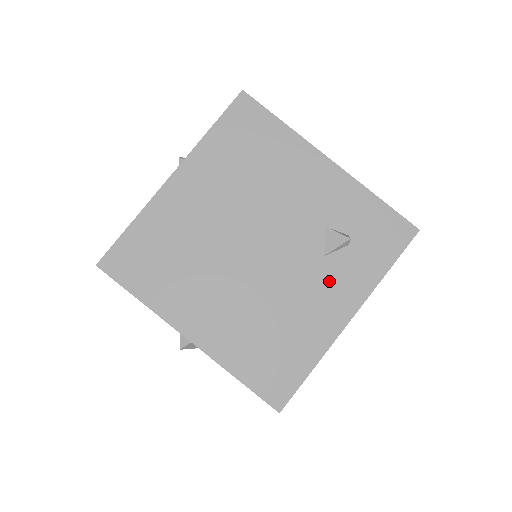
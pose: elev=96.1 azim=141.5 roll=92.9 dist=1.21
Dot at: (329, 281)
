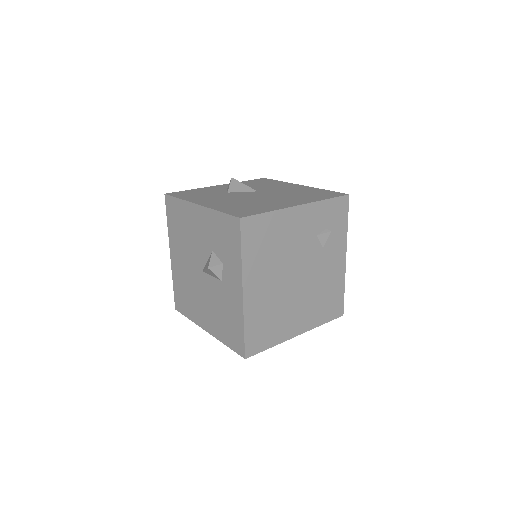
Dot at: (331, 254)
